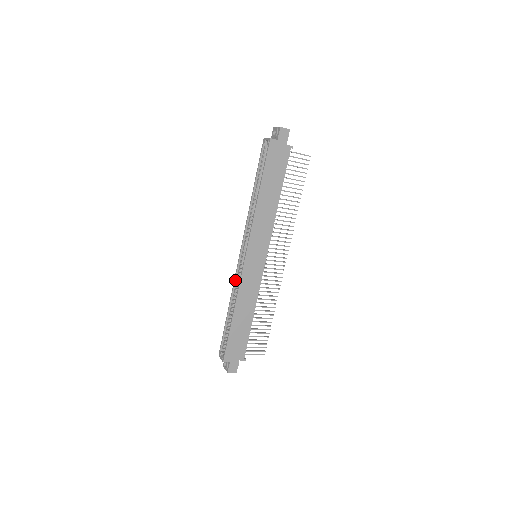
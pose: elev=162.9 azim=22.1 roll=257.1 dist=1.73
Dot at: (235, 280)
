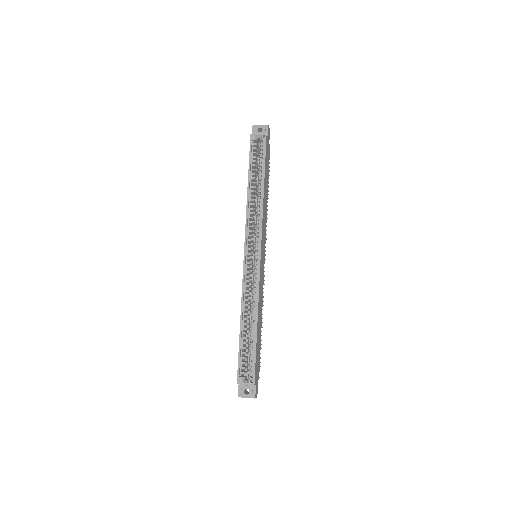
Dot at: (244, 286)
